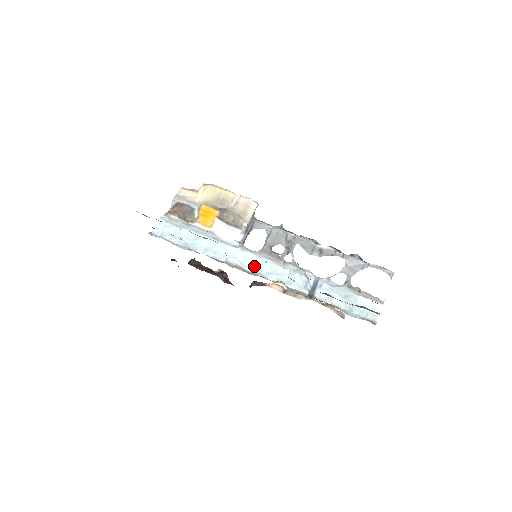
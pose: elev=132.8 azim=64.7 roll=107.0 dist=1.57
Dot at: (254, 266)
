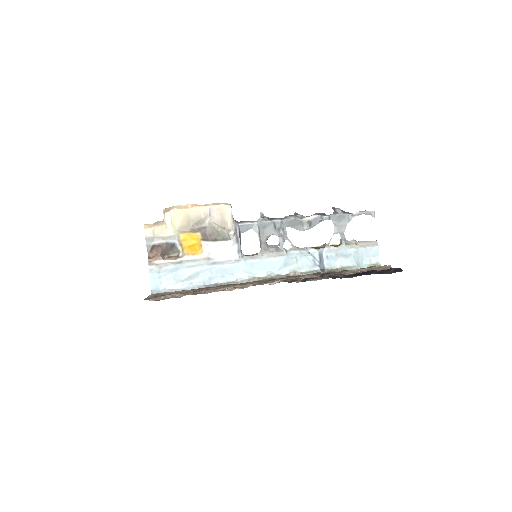
Dot at: (263, 270)
